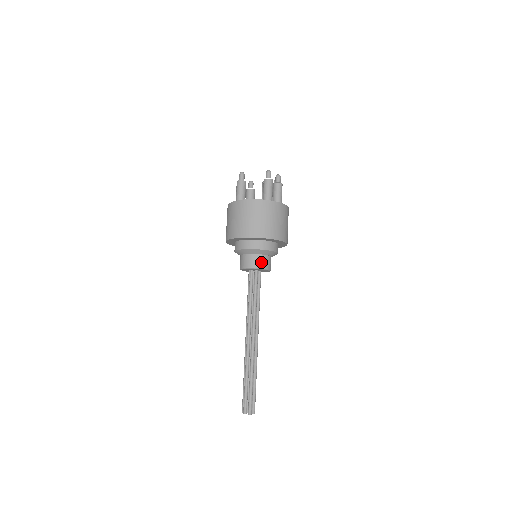
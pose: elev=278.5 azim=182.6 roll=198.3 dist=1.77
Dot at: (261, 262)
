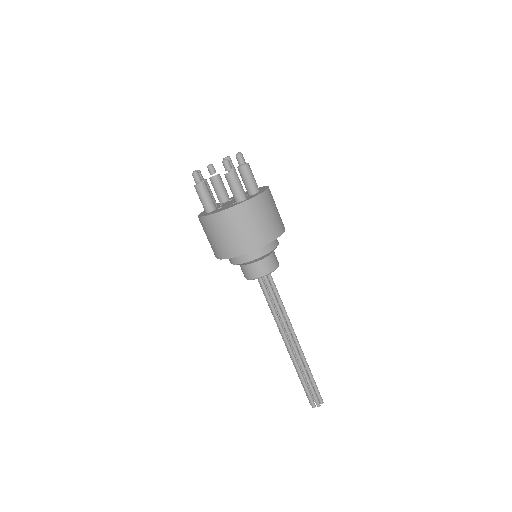
Dot at: (265, 268)
